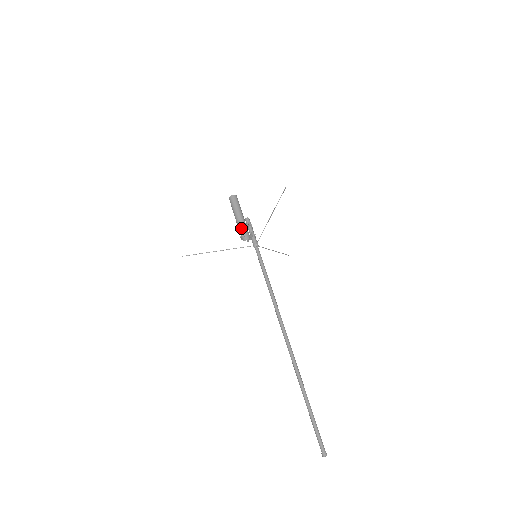
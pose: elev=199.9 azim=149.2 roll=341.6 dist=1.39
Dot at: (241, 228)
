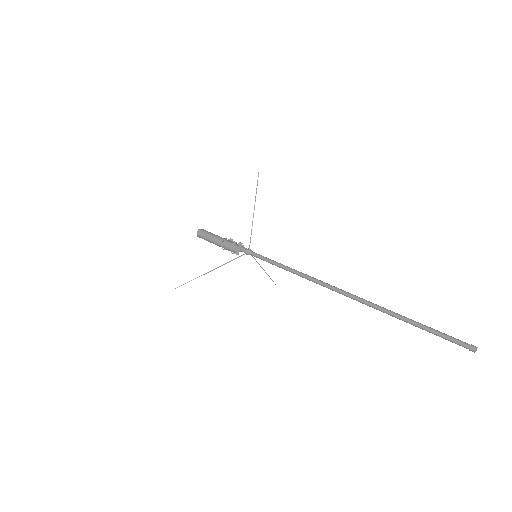
Dot at: (226, 242)
